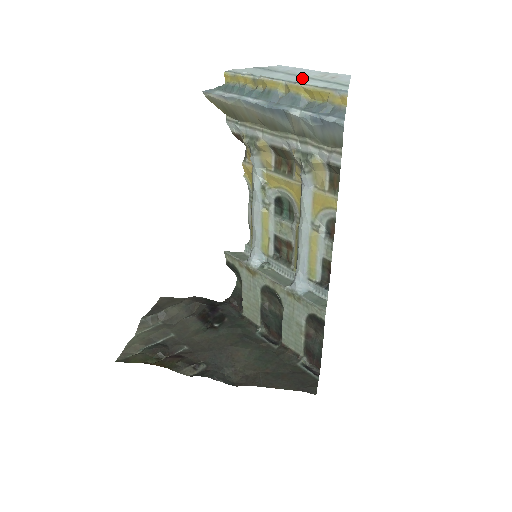
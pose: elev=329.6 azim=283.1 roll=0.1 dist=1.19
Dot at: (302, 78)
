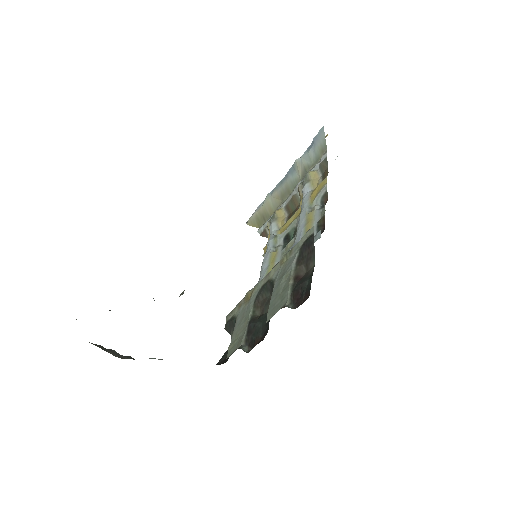
Dot at: occluded
